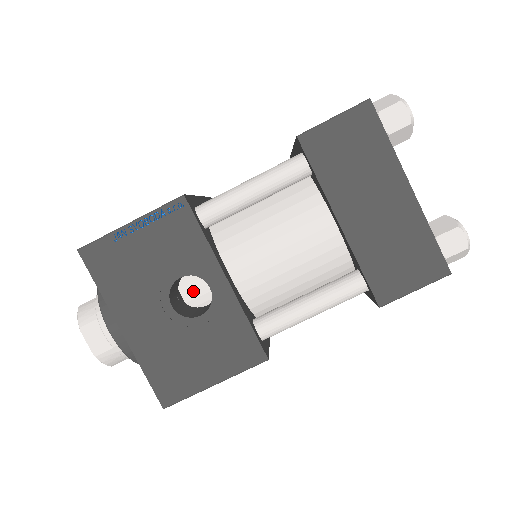
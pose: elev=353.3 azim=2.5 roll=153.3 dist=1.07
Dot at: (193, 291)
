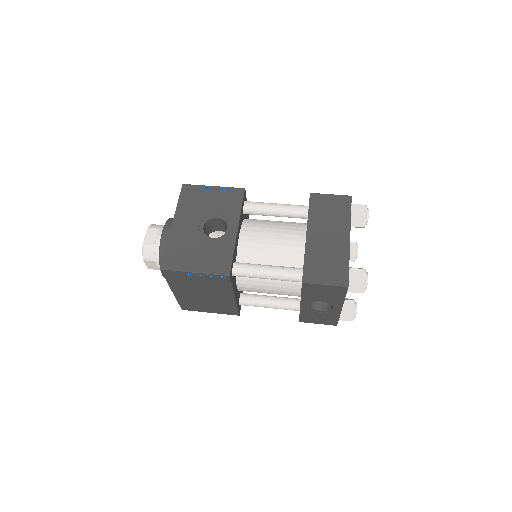
Dot at: occluded
